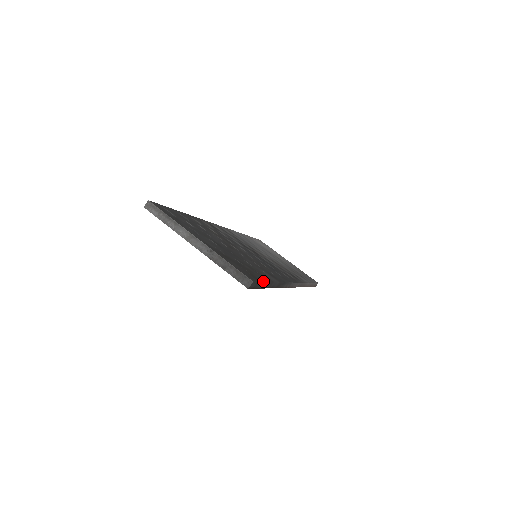
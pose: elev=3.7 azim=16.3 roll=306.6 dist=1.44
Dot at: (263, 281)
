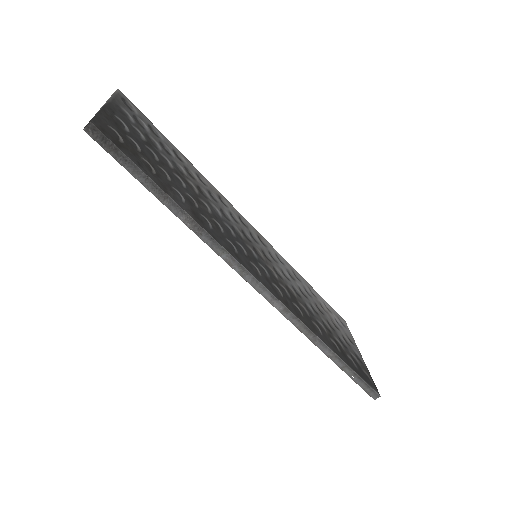
Dot at: (130, 158)
